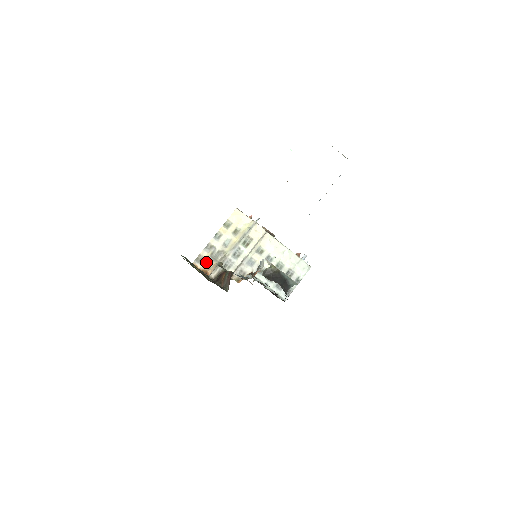
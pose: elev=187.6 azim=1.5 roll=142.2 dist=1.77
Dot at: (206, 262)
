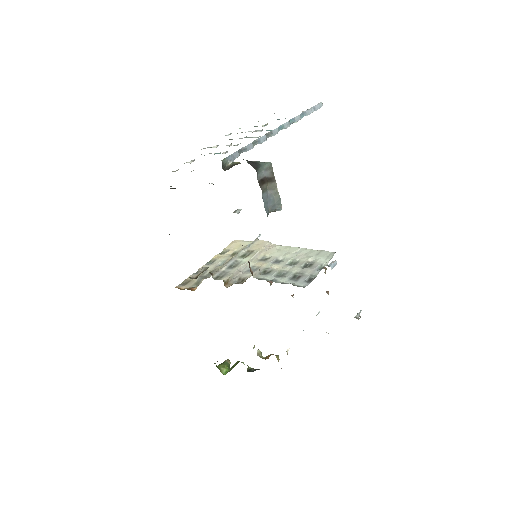
Dot at: (193, 283)
